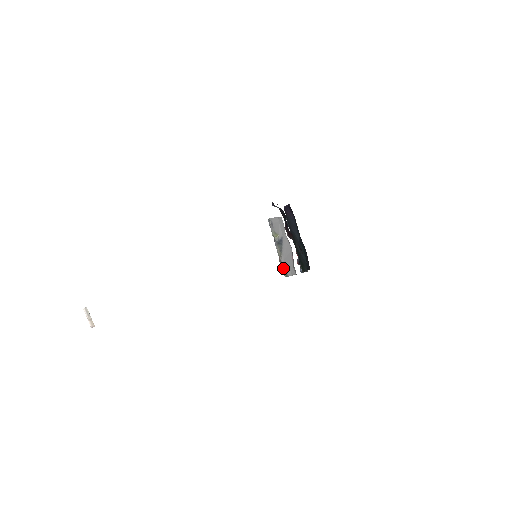
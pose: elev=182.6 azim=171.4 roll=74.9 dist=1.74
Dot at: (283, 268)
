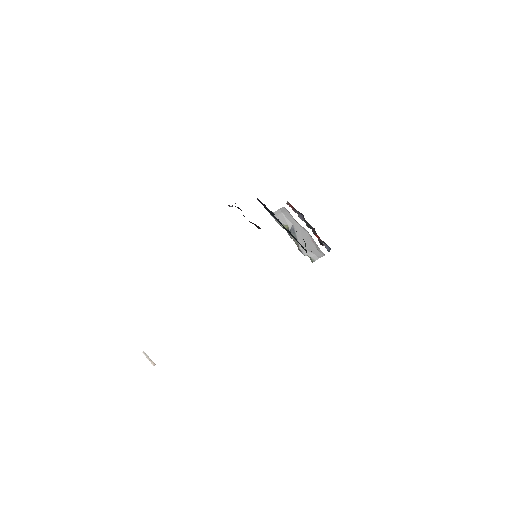
Dot at: (306, 255)
